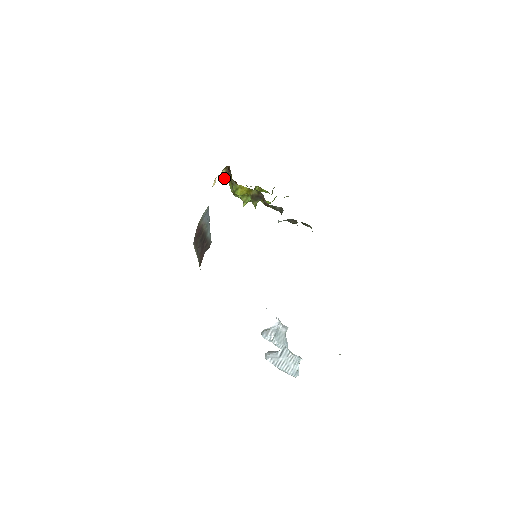
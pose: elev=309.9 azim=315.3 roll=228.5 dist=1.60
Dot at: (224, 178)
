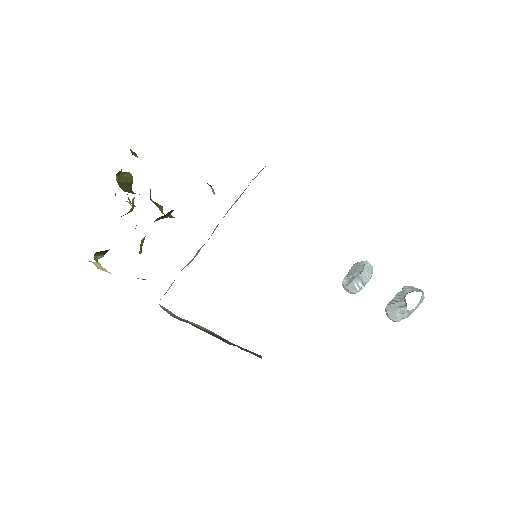
Dot at: (103, 255)
